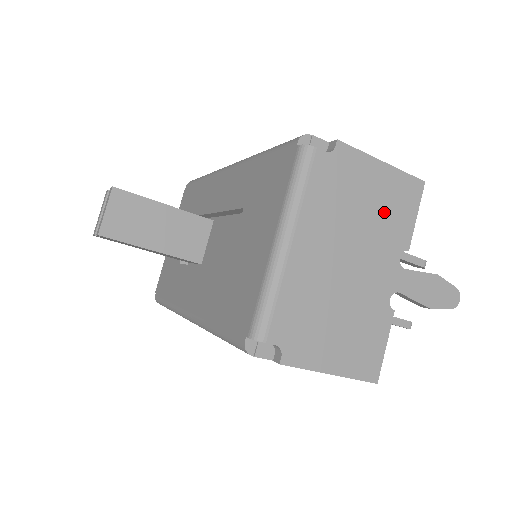
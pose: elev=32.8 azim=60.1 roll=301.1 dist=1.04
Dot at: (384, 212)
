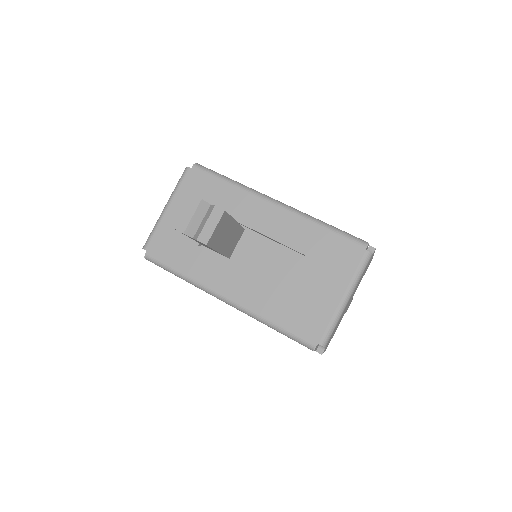
Dot at: occluded
